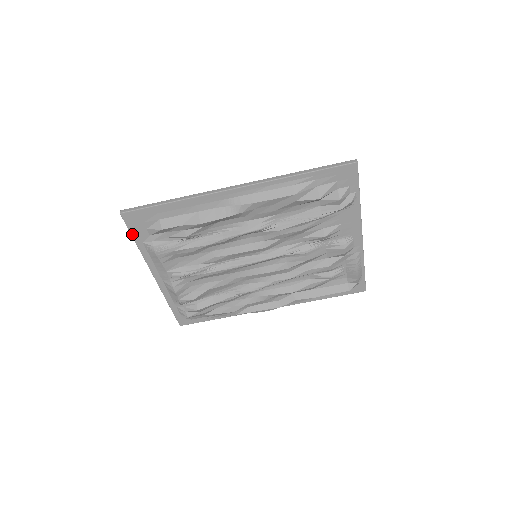
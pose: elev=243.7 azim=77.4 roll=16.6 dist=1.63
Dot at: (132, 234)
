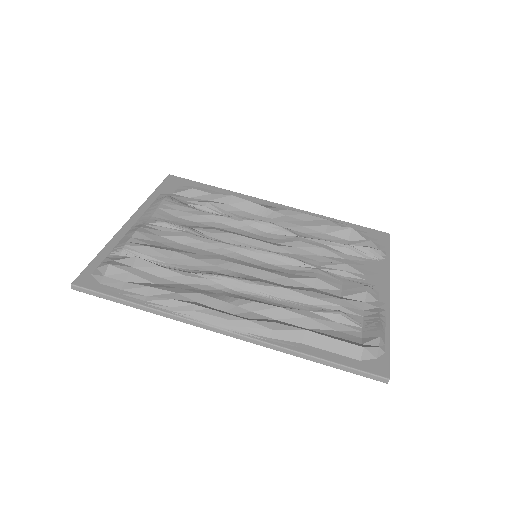
Dot at: (159, 187)
